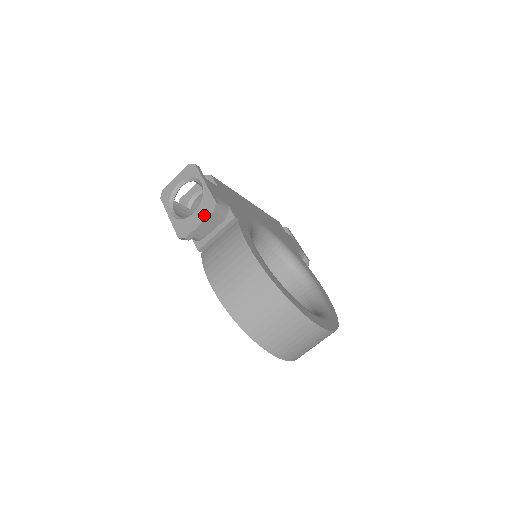
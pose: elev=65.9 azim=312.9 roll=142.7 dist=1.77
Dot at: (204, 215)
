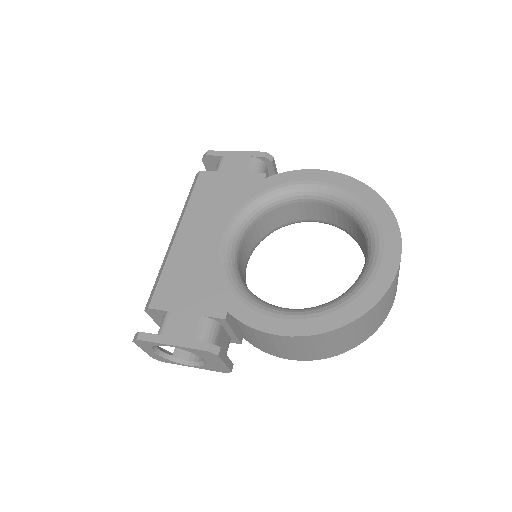
Dot at: (216, 360)
